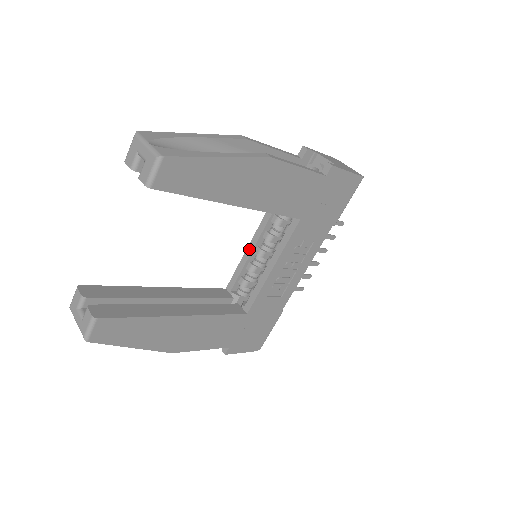
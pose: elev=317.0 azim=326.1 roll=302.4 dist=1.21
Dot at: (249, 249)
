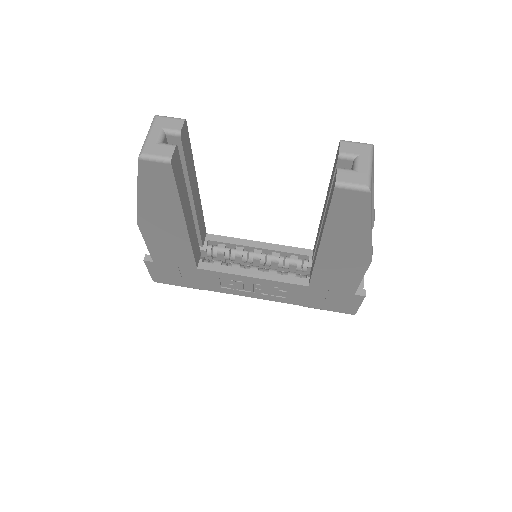
Dot at: (256, 243)
